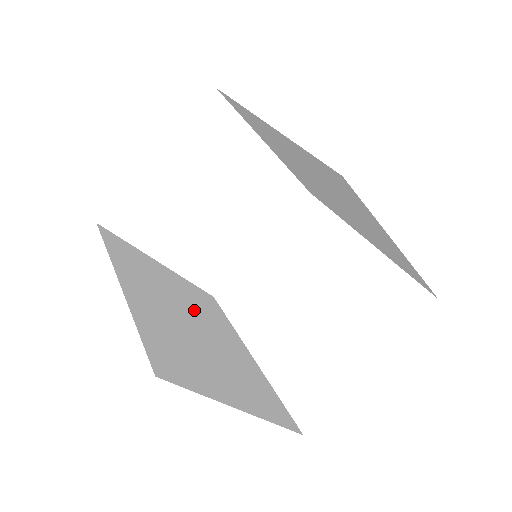
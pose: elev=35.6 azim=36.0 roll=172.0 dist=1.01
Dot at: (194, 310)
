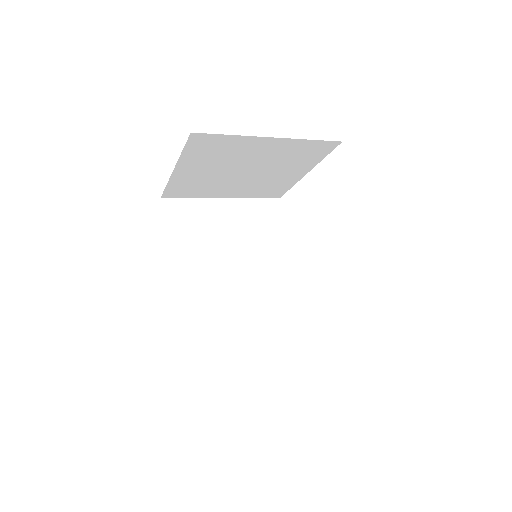
Dot at: (240, 250)
